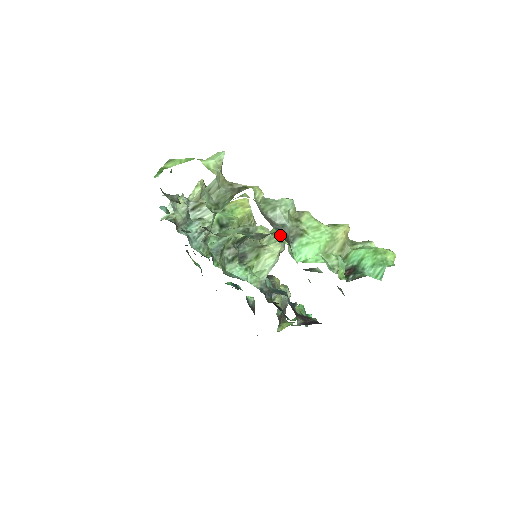
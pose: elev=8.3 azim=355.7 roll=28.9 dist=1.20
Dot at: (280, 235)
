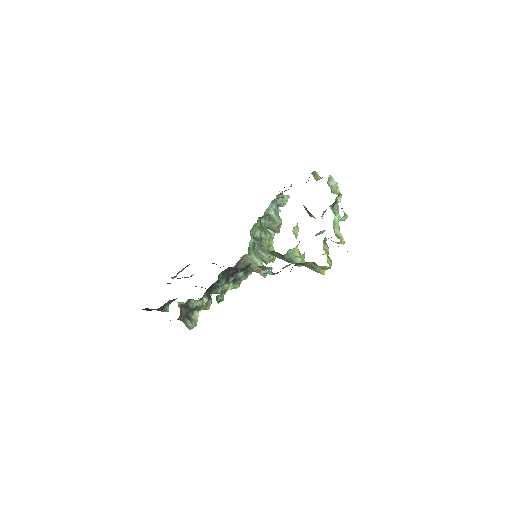
Dot at: occluded
